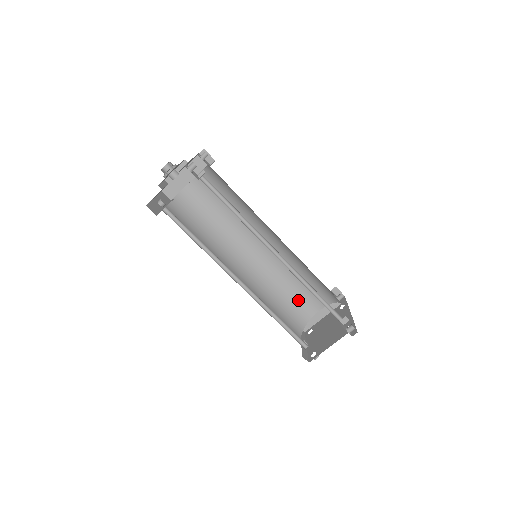
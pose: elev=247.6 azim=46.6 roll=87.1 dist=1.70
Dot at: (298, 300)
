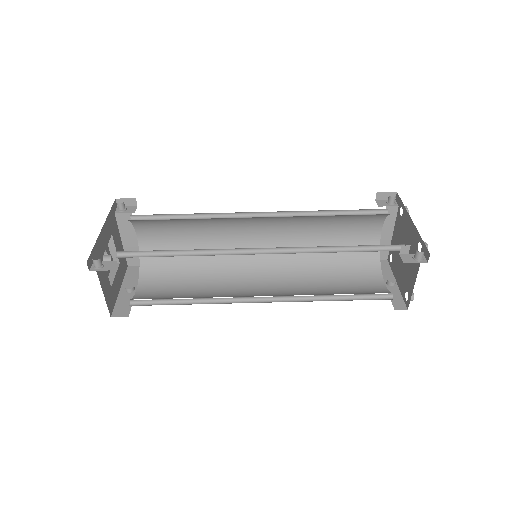
Dot at: (348, 241)
